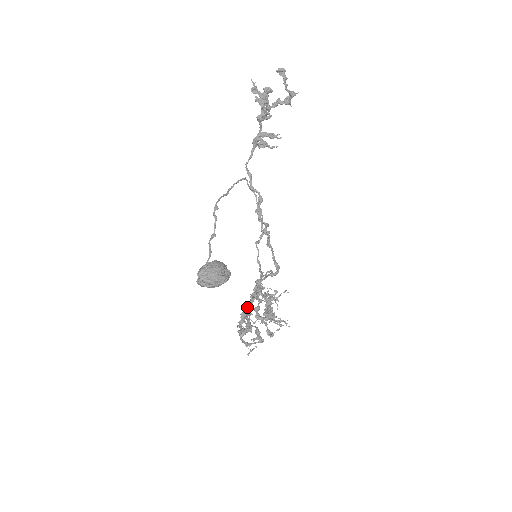
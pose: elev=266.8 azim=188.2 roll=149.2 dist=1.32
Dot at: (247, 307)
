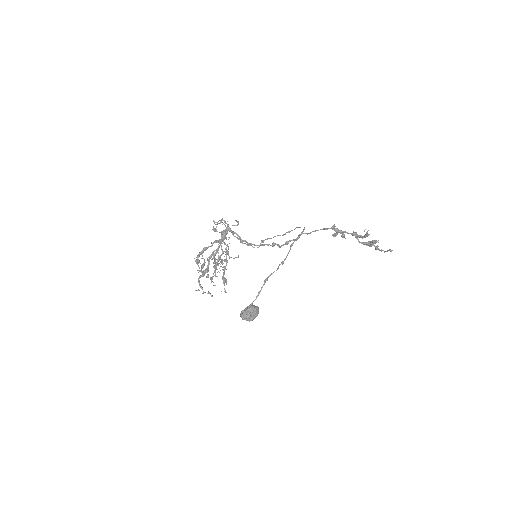
Dot at: occluded
